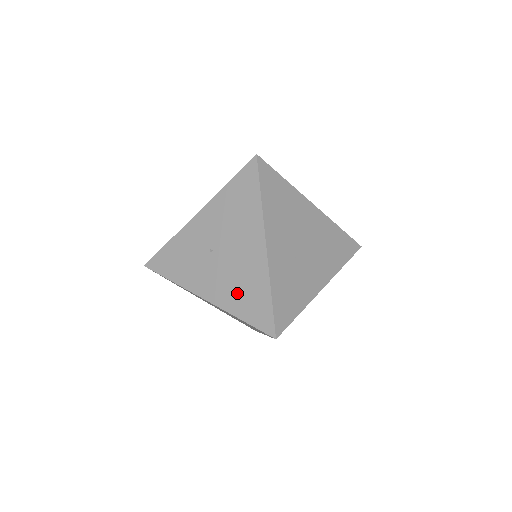
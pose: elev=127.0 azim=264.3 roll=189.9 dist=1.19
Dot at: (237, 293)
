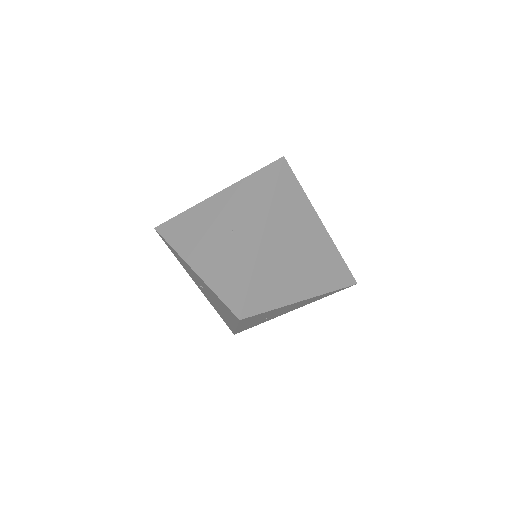
Dot at: (216, 309)
